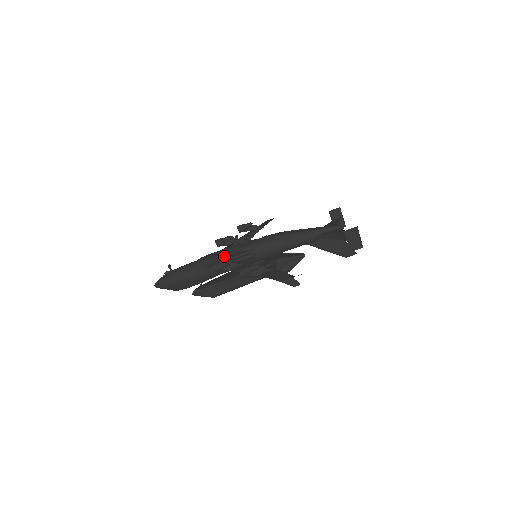
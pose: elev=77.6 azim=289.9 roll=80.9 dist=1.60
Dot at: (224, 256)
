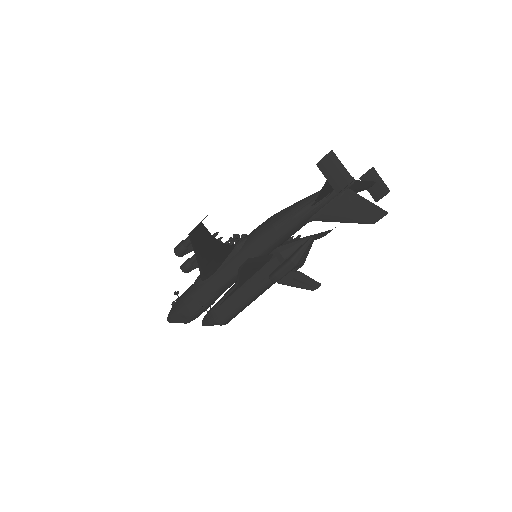
Dot at: occluded
